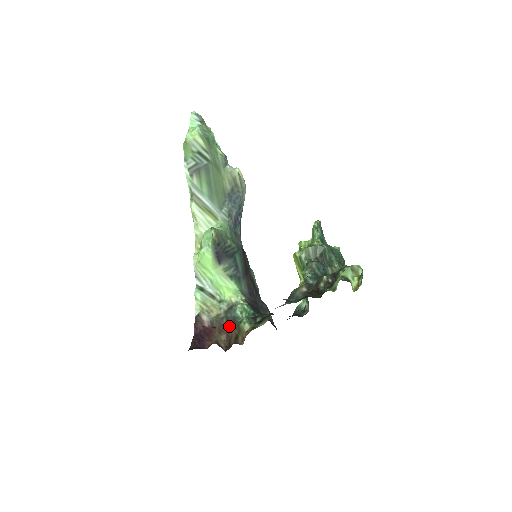
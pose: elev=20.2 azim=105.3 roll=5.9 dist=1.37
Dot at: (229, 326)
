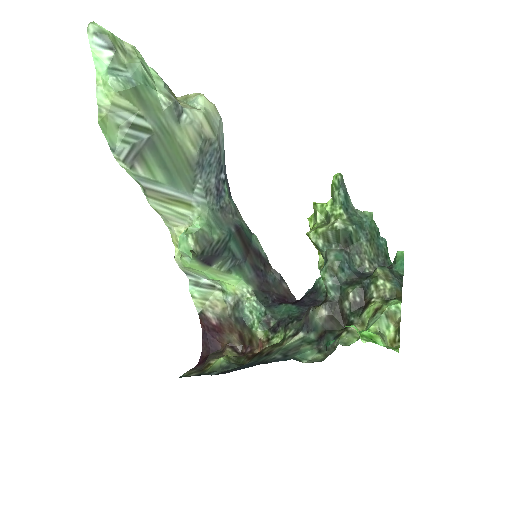
Dot at: (239, 326)
